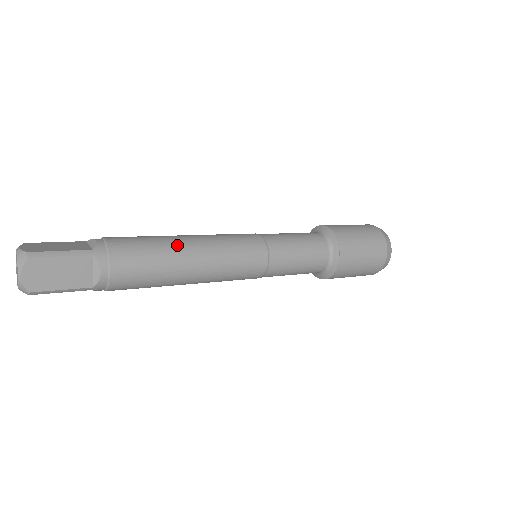
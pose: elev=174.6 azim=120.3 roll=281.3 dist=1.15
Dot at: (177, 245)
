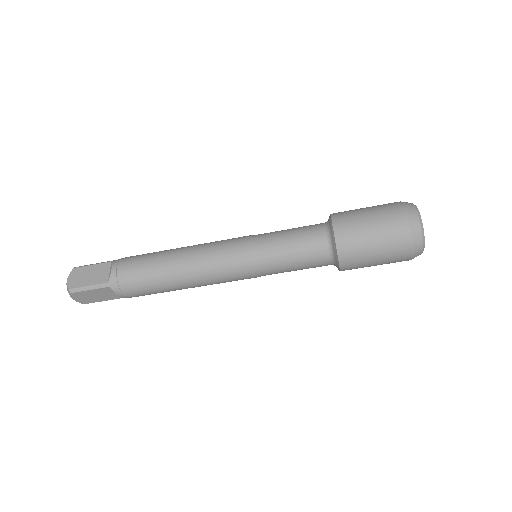
Dot at: (173, 249)
